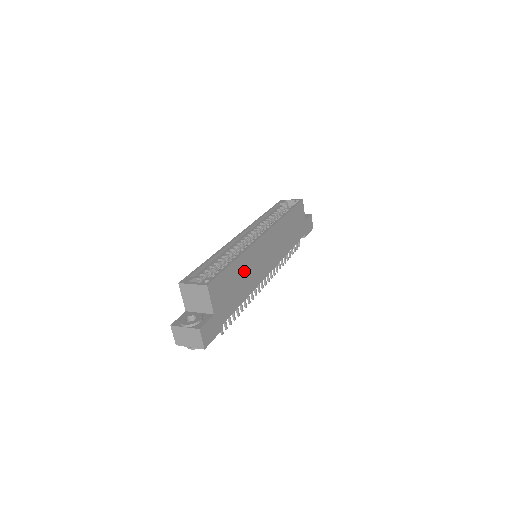
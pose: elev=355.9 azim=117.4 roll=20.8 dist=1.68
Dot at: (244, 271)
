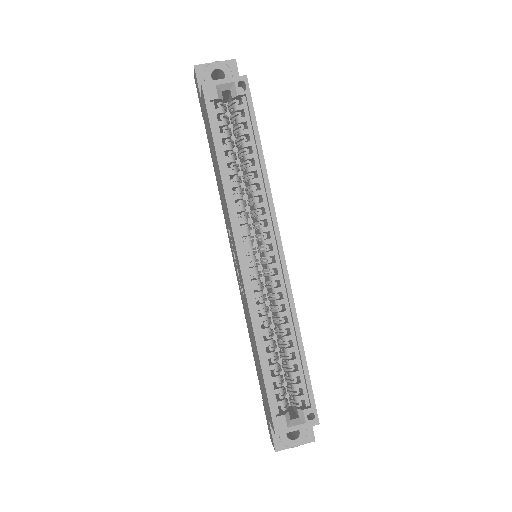
Dot at: occluded
